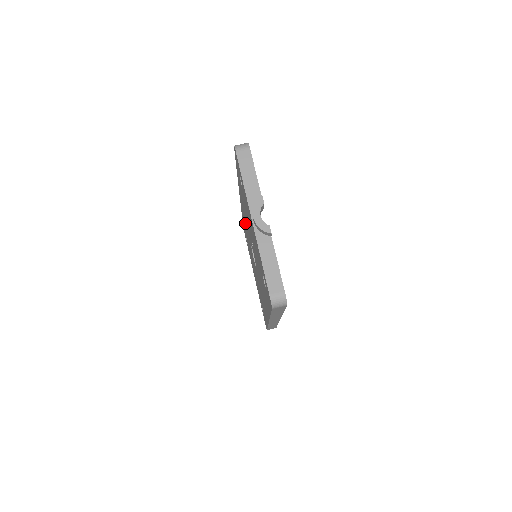
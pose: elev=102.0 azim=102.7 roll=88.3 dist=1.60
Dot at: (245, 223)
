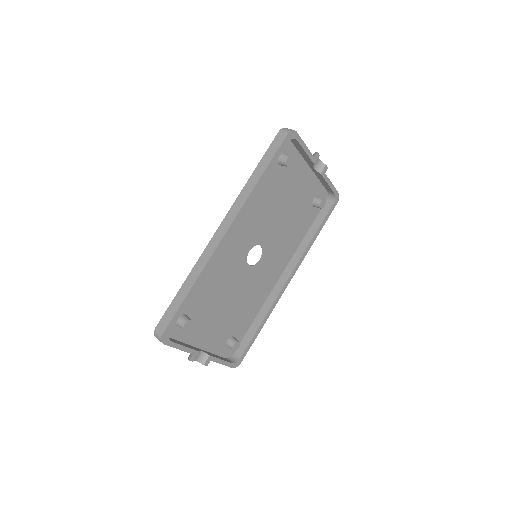
Dot at: (265, 280)
